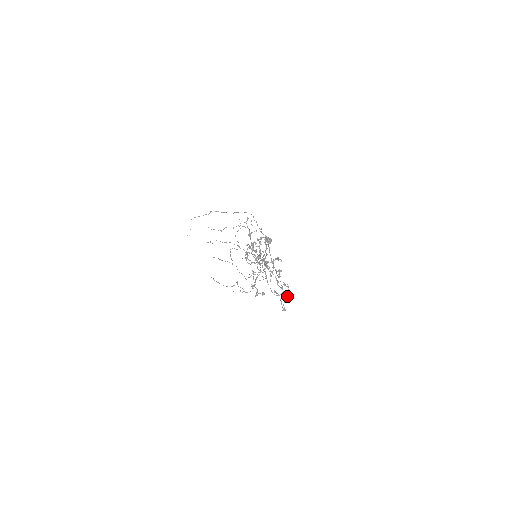
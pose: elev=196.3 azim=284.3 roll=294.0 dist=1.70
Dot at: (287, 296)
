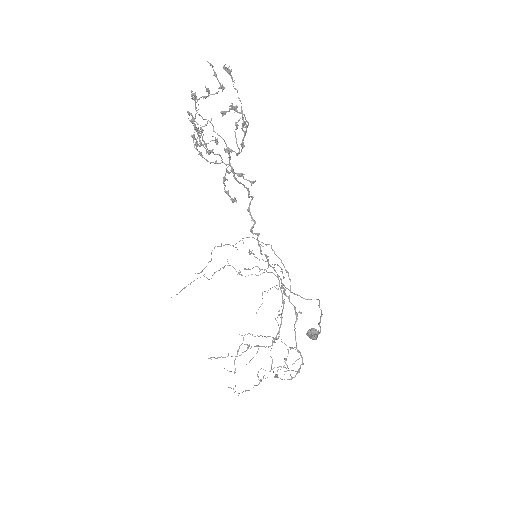
Dot at: occluded
